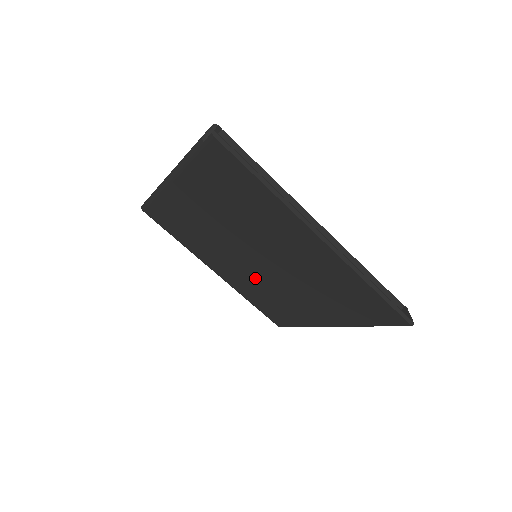
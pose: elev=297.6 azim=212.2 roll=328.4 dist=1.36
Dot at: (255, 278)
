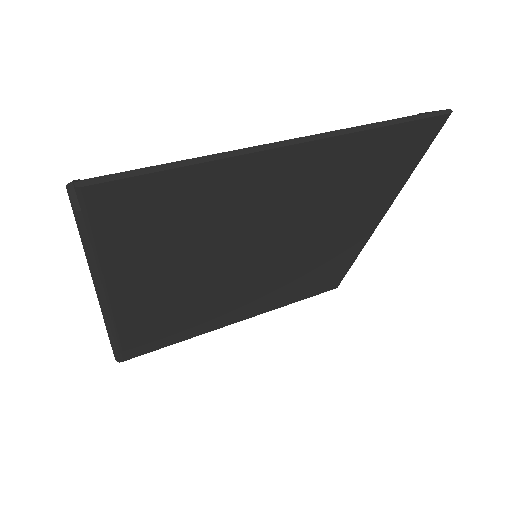
Dot at: (277, 276)
